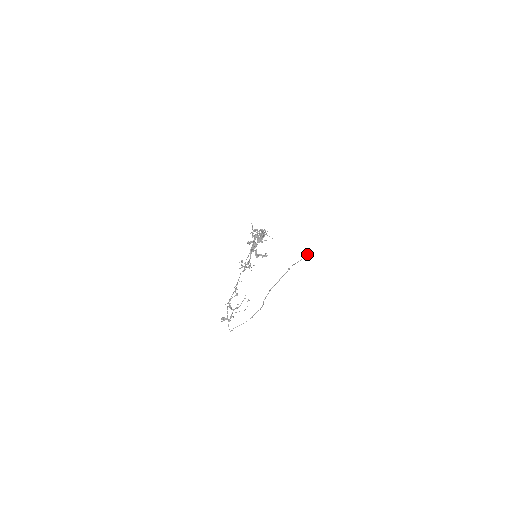
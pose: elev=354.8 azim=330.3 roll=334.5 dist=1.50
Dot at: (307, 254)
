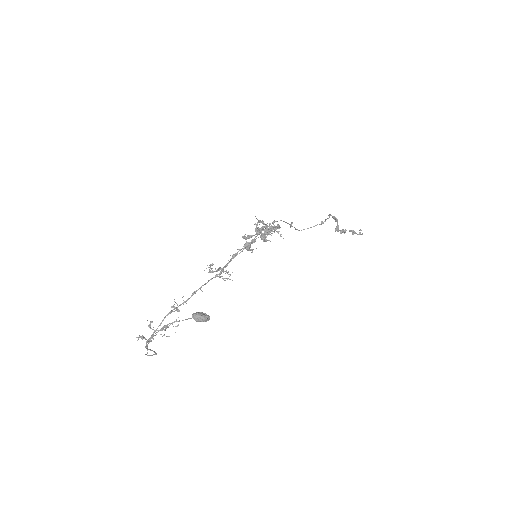
Dot at: (195, 315)
